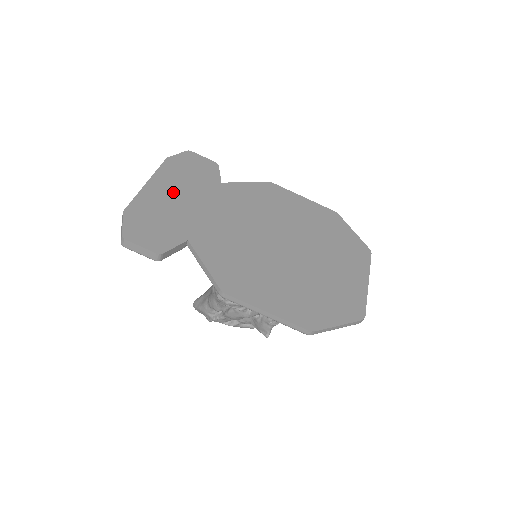
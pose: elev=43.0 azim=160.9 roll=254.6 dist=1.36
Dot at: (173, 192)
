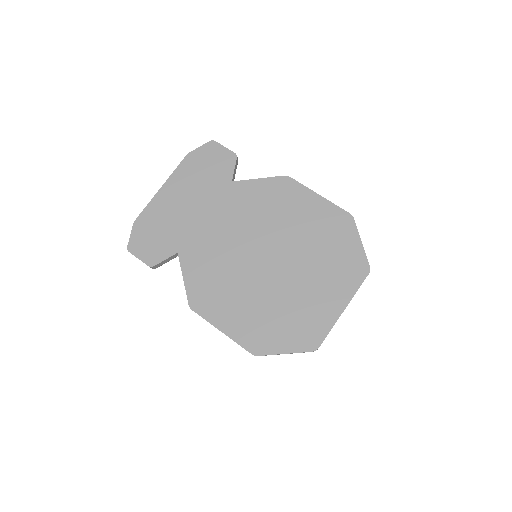
Dot at: (181, 197)
